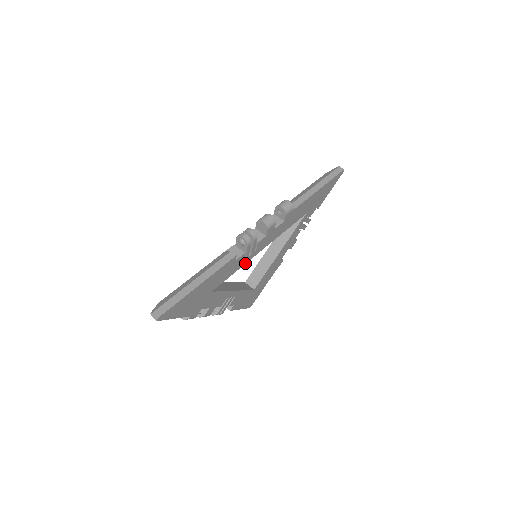
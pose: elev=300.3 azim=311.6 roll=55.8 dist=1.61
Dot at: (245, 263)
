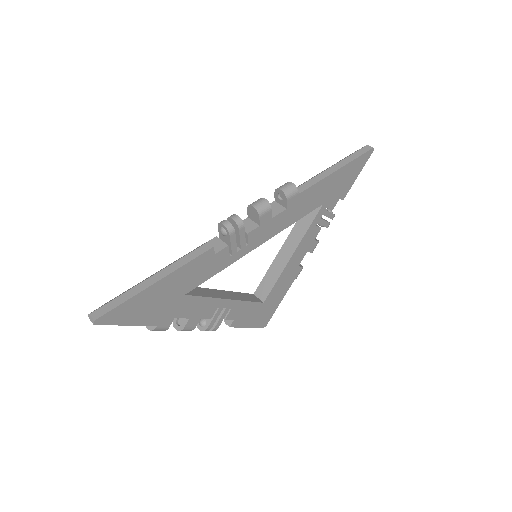
Dot at: (234, 261)
